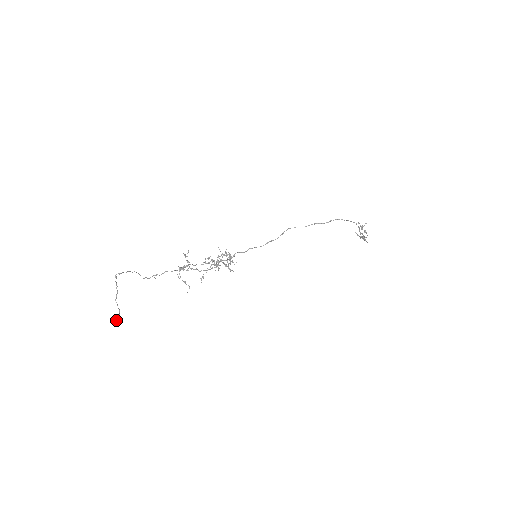
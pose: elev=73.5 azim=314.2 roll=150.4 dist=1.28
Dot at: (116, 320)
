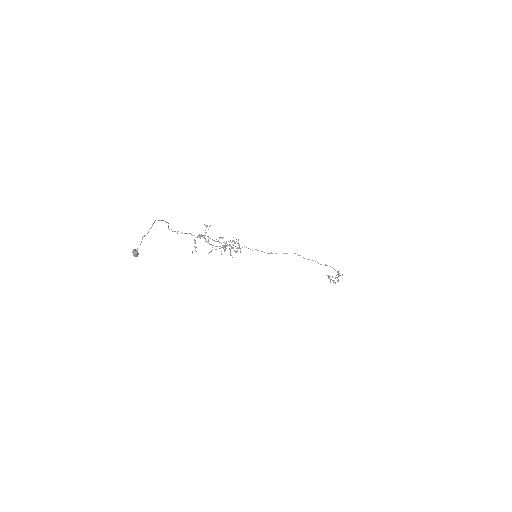
Dot at: (136, 254)
